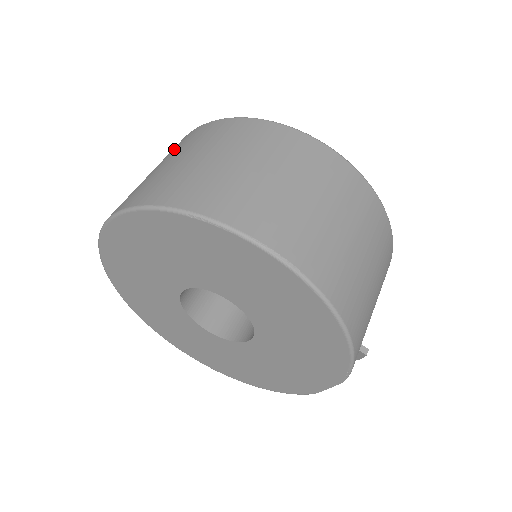
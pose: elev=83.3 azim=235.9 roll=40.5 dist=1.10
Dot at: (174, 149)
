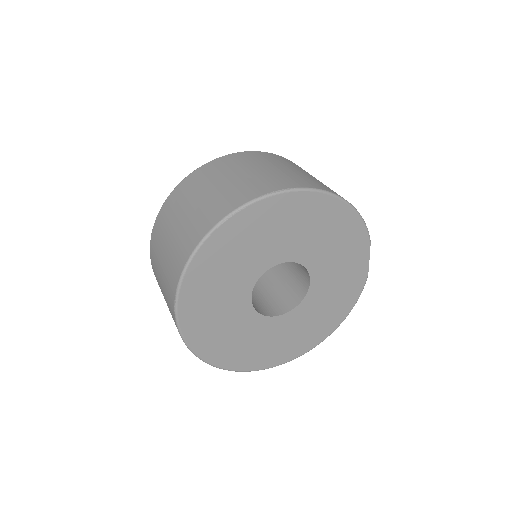
Dot at: (157, 246)
